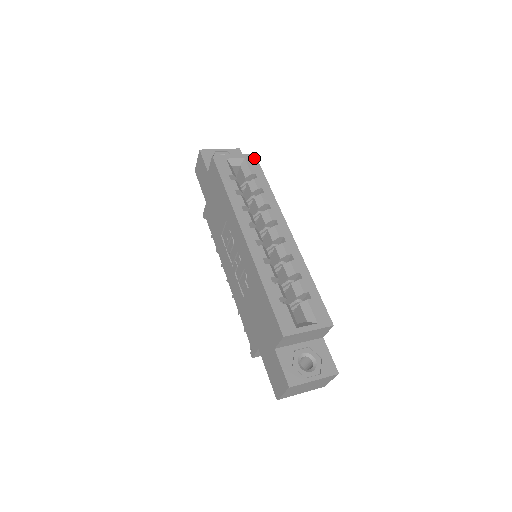
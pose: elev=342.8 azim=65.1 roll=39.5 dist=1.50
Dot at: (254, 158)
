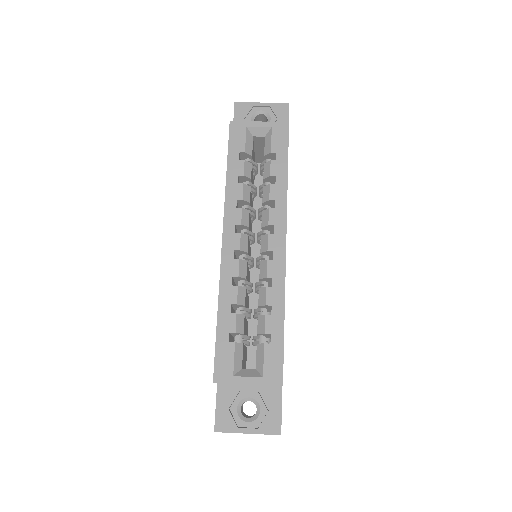
Dot at: (285, 128)
